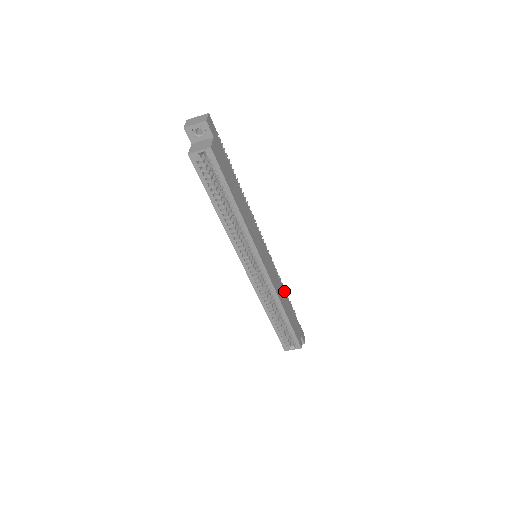
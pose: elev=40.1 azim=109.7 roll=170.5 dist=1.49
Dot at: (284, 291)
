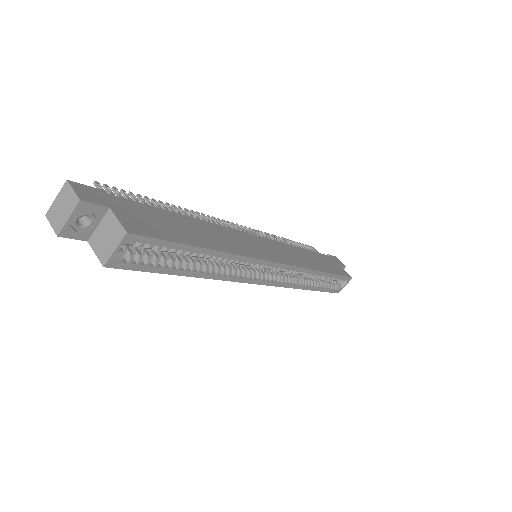
Dot at: (299, 249)
